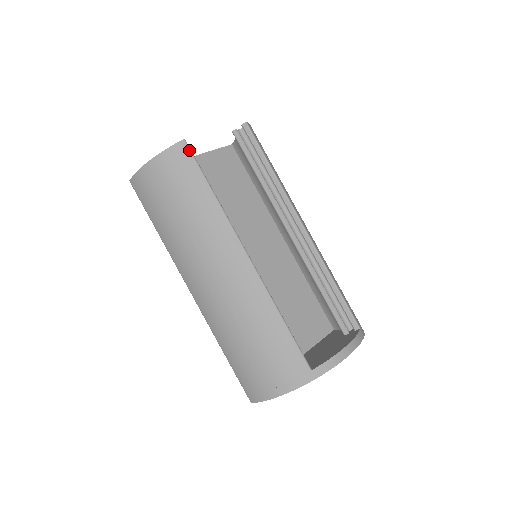
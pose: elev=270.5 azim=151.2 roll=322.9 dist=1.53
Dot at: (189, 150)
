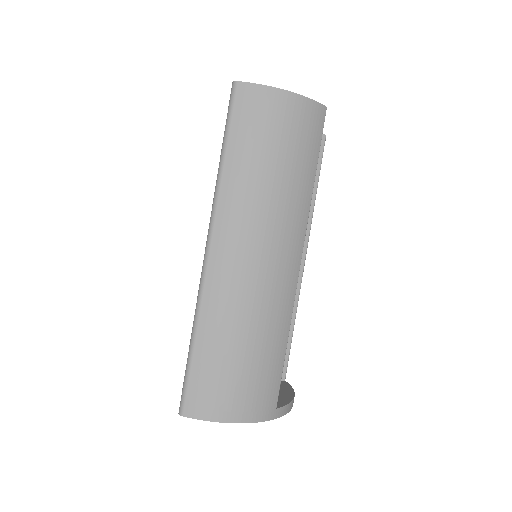
Dot at: (324, 121)
